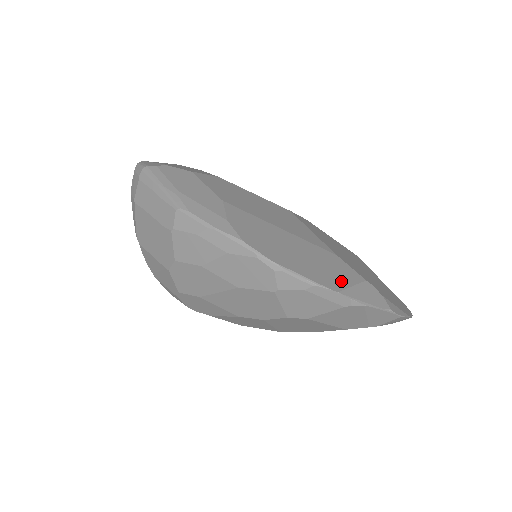
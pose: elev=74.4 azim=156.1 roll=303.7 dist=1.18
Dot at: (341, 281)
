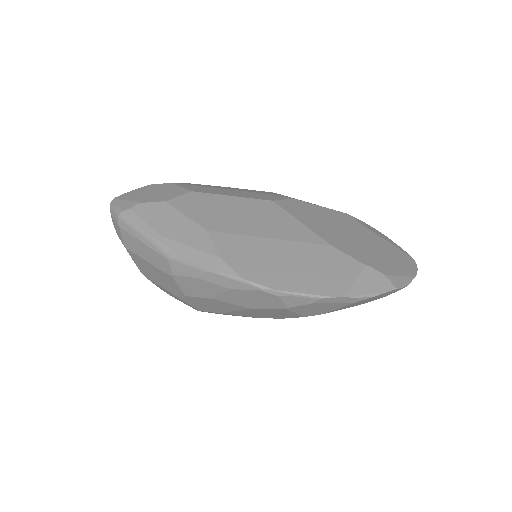
Dot at: (343, 280)
